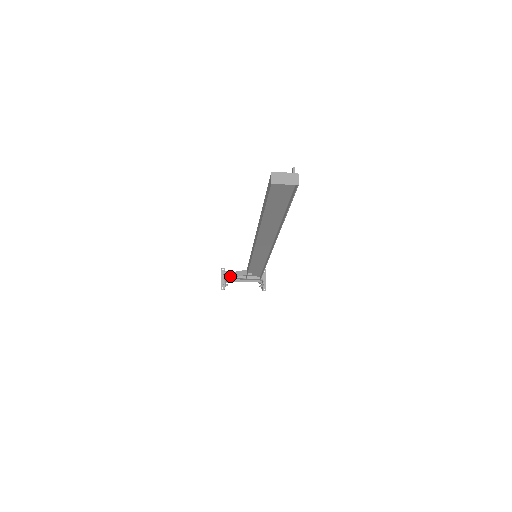
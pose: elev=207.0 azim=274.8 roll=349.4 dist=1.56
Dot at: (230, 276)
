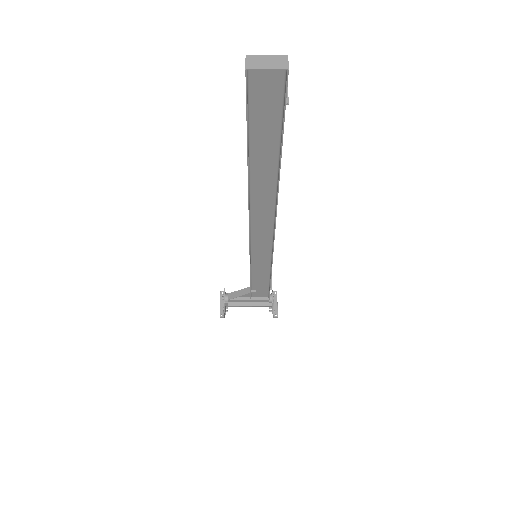
Dot at: (230, 297)
